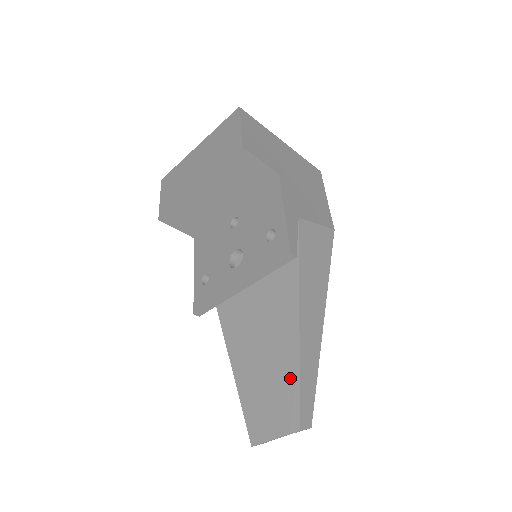
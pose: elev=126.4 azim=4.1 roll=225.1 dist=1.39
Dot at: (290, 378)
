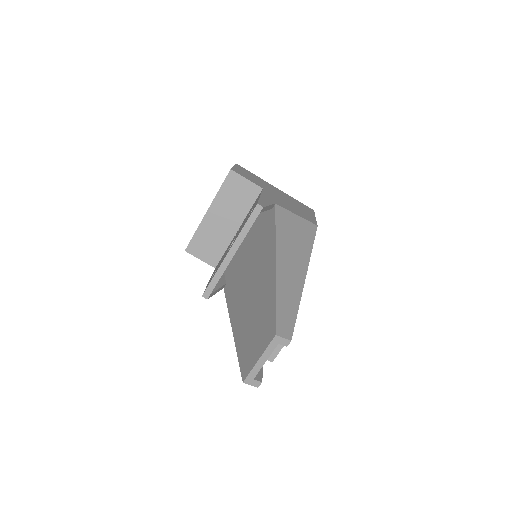
Dot at: (269, 303)
